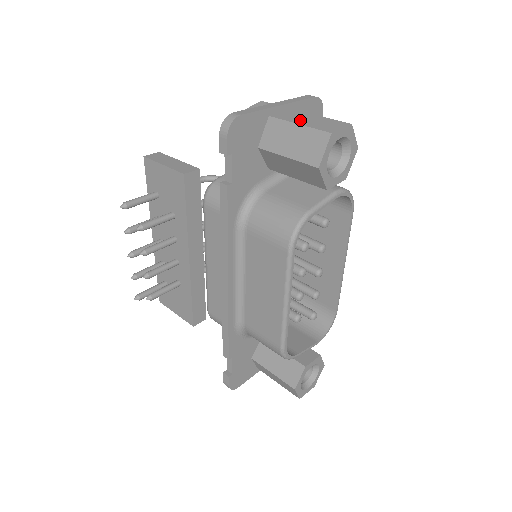
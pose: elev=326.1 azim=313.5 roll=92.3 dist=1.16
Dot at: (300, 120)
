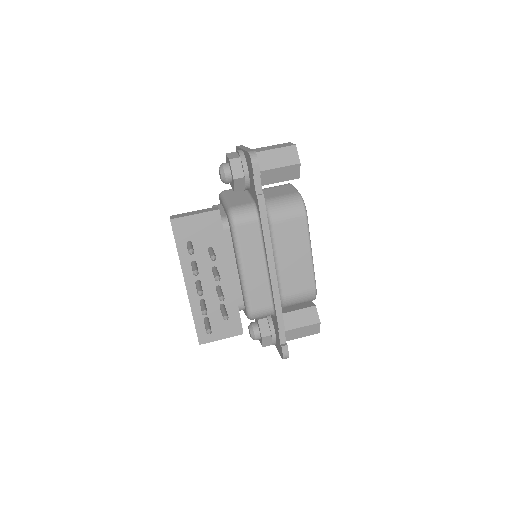
Dot at: (269, 148)
